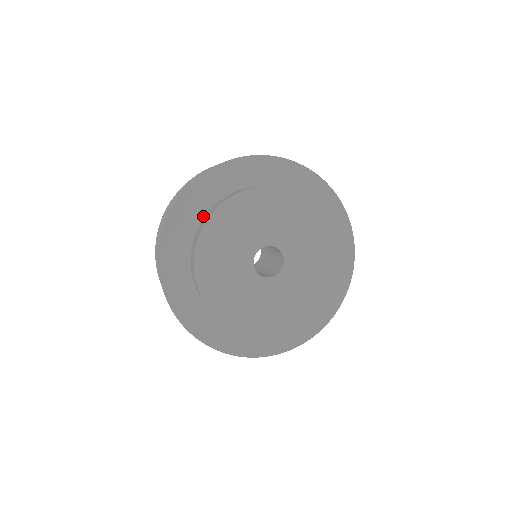
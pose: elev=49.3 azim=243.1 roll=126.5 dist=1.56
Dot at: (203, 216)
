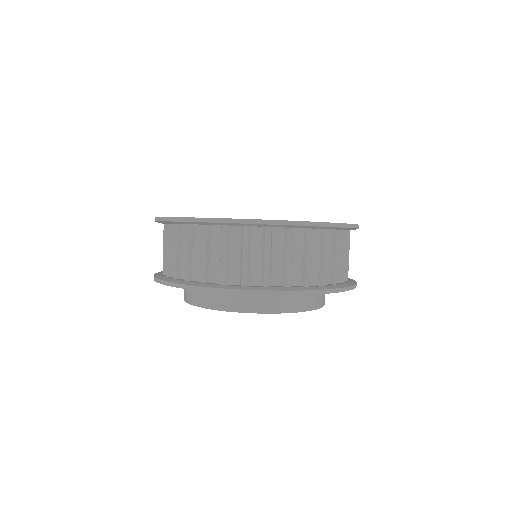
Dot at: occluded
